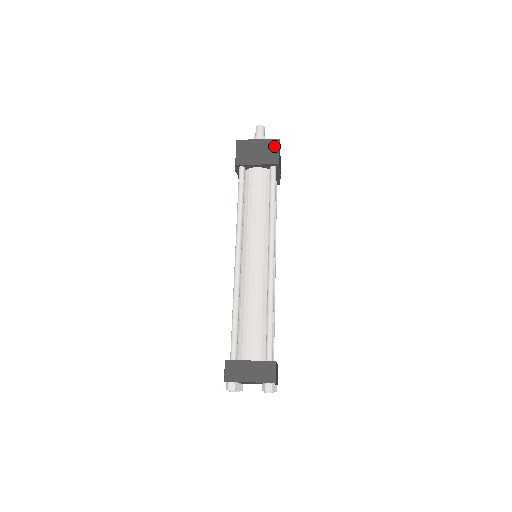
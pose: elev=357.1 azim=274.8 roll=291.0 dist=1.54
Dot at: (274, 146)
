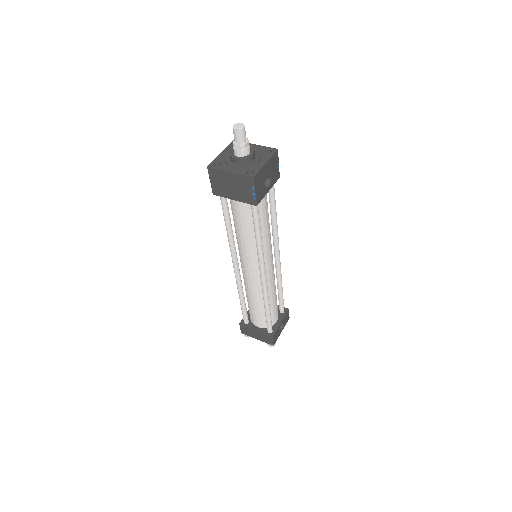
Dot at: (248, 185)
